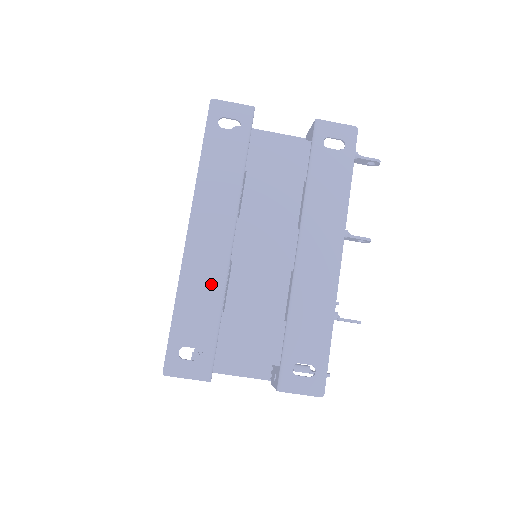
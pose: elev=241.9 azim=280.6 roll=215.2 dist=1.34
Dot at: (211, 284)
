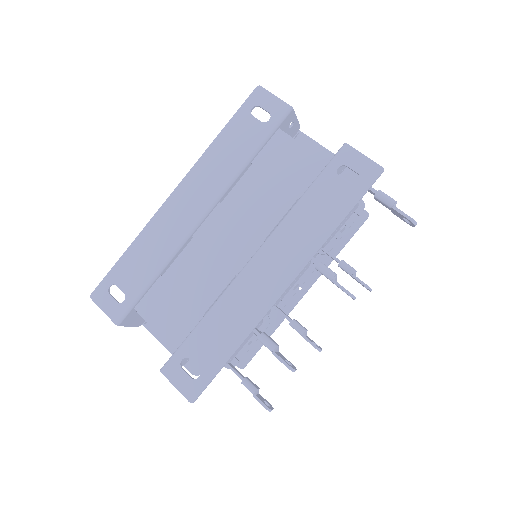
Dot at: (164, 246)
